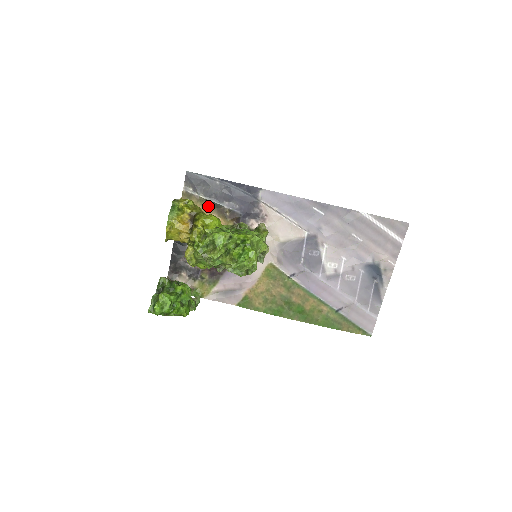
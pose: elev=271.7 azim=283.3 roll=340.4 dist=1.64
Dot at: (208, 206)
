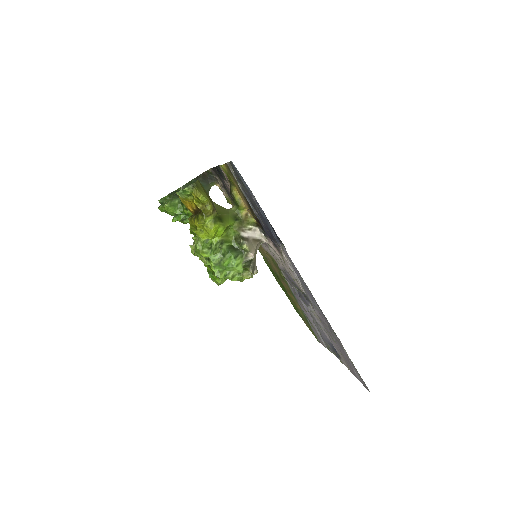
Dot at: (243, 194)
